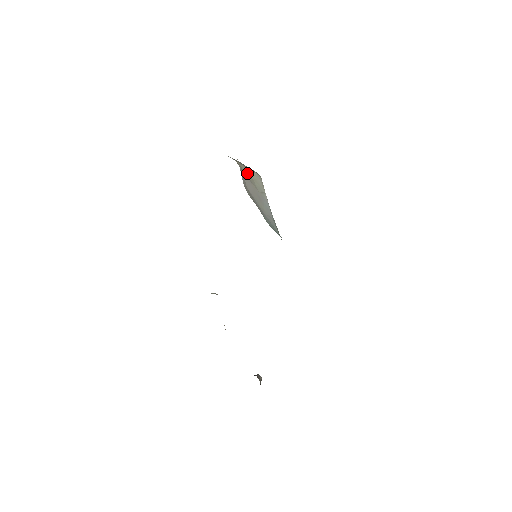
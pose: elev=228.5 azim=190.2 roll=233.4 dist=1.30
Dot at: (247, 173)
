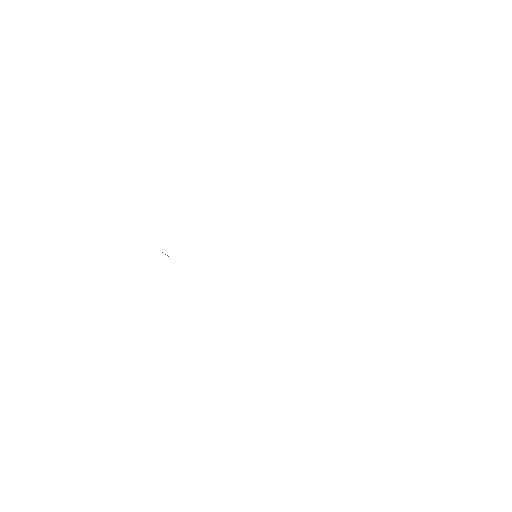
Dot at: occluded
